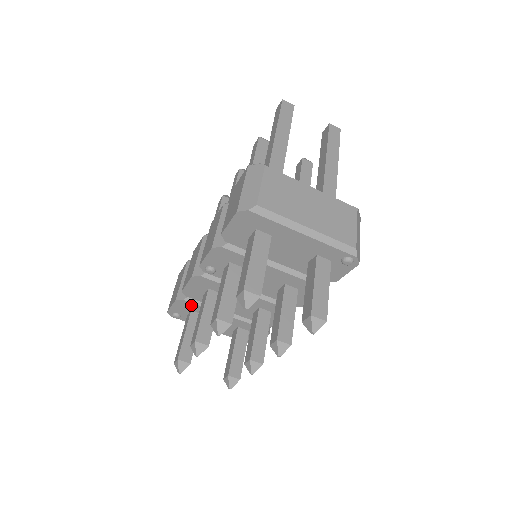
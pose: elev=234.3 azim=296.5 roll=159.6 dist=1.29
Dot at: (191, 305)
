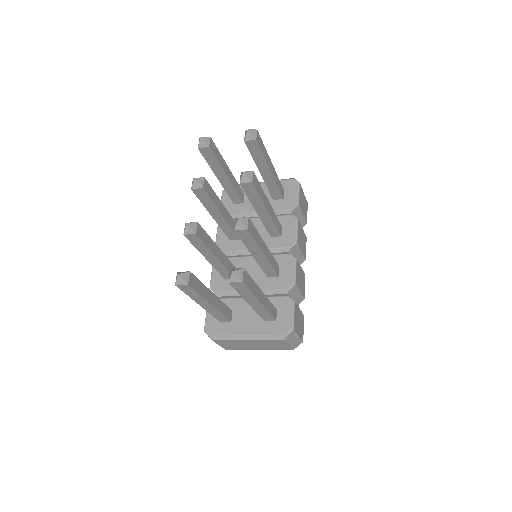
Dot at: occluded
